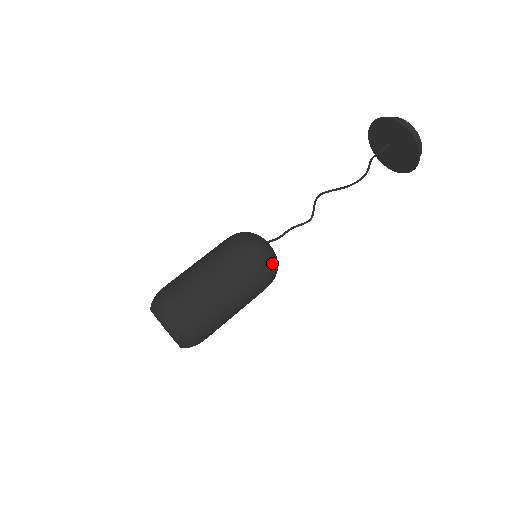
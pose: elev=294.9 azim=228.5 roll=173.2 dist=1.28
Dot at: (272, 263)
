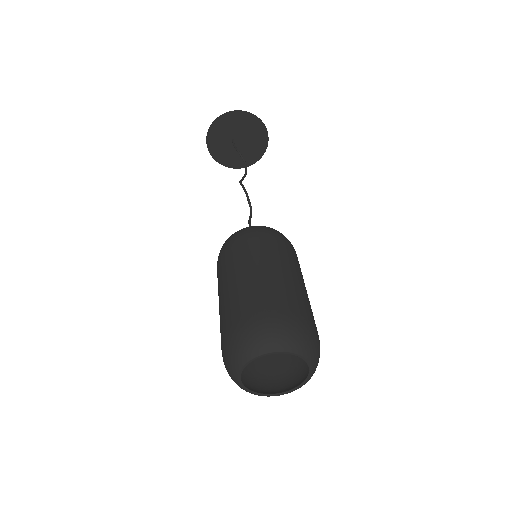
Dot at: occluded
